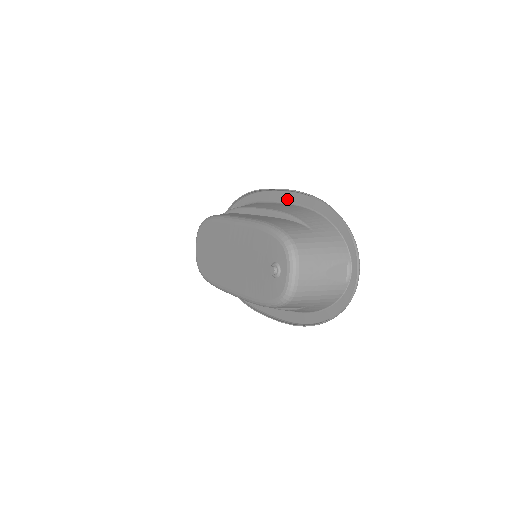
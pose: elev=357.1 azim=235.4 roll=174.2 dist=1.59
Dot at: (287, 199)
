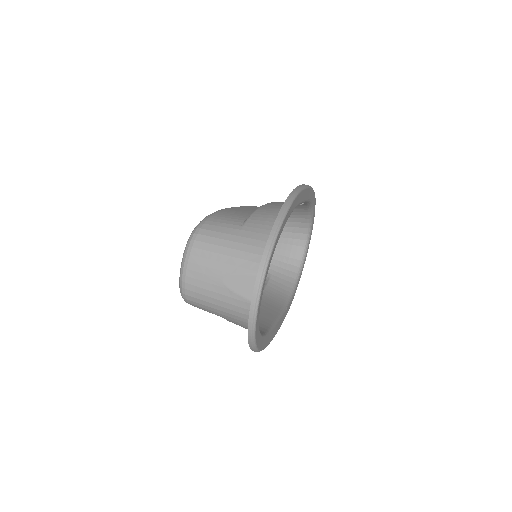
Dot at: occluded
